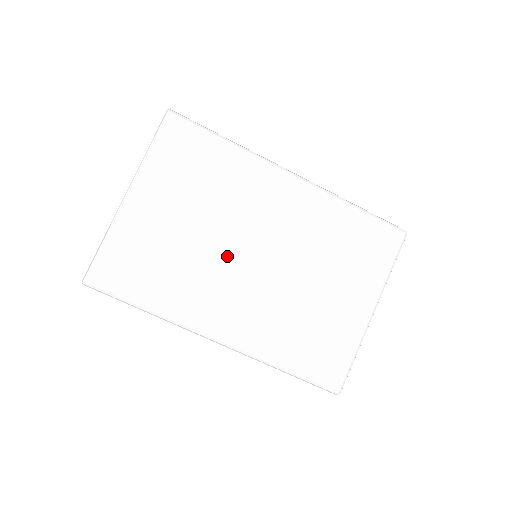
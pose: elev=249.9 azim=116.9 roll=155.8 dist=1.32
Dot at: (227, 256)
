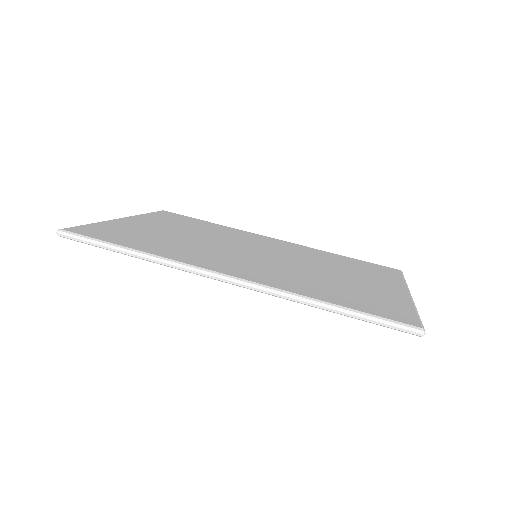
Dot at: (225, 248)
